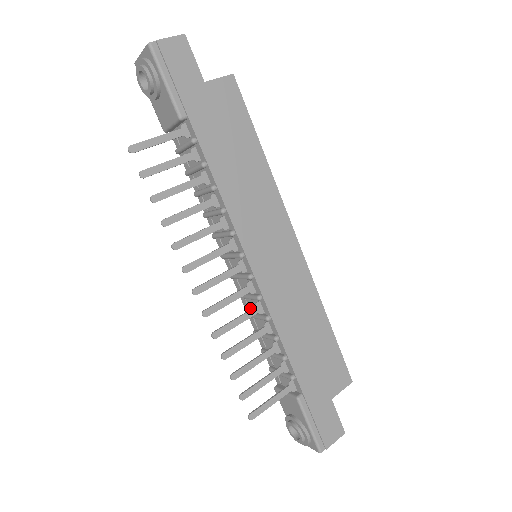
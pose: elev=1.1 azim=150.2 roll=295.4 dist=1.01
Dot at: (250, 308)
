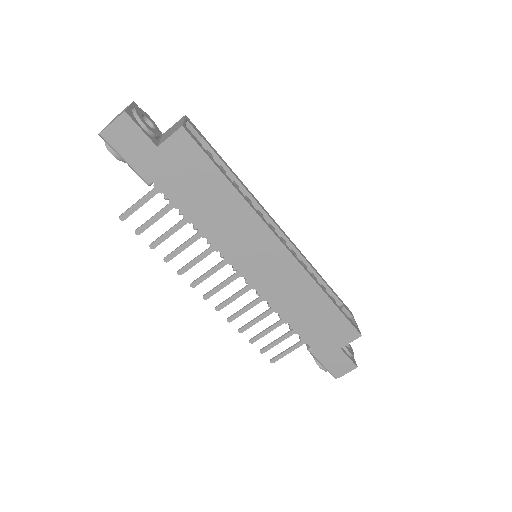
Dot at: occluded
